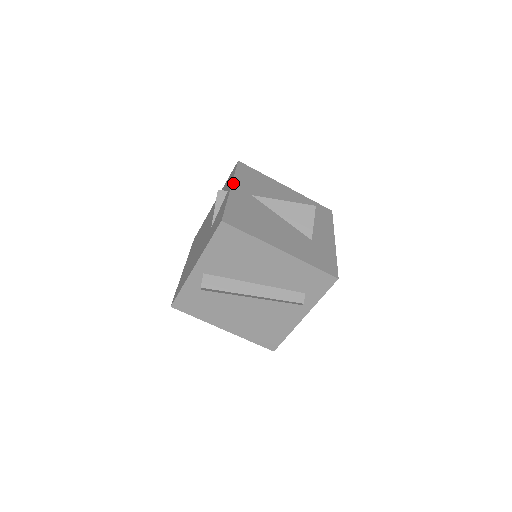
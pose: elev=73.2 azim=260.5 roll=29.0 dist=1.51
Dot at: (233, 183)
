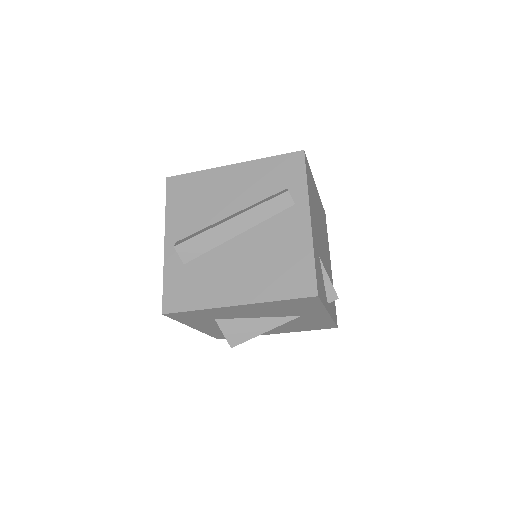
Dot at: occluded
